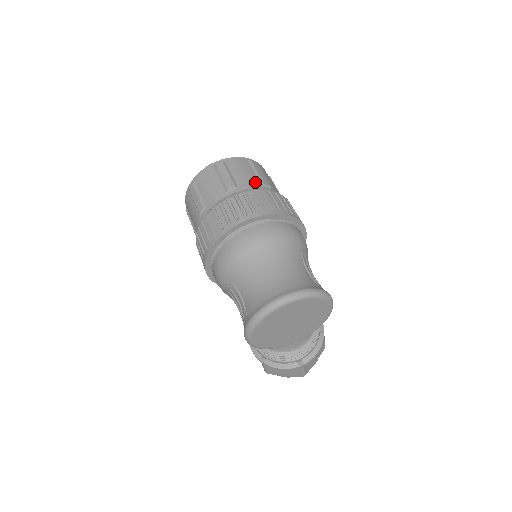
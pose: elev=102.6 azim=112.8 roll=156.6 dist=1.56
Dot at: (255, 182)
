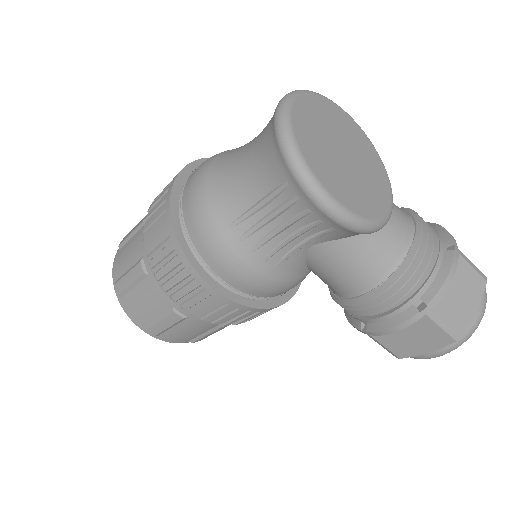
Dot at: occluded
